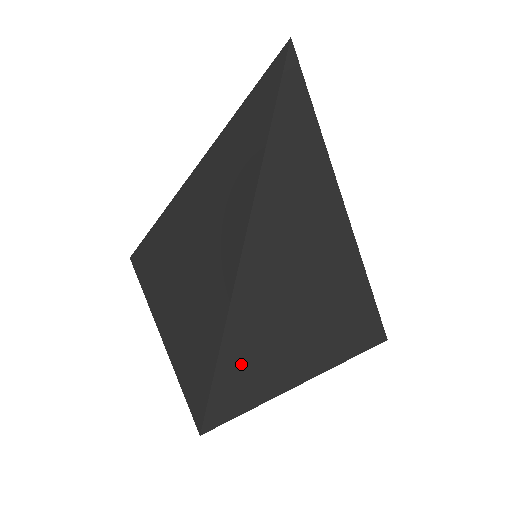
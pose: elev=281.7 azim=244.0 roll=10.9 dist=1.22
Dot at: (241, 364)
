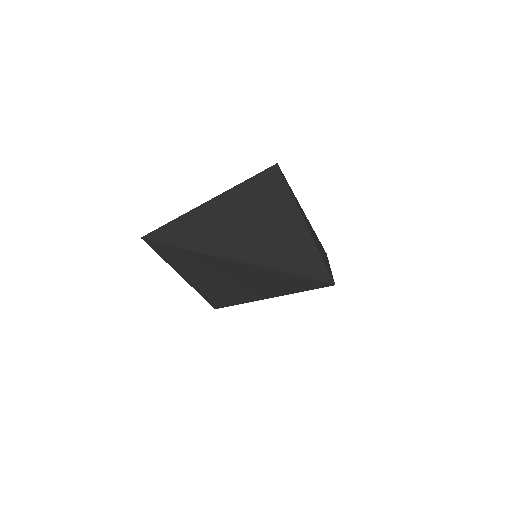
Dot at: occluded
